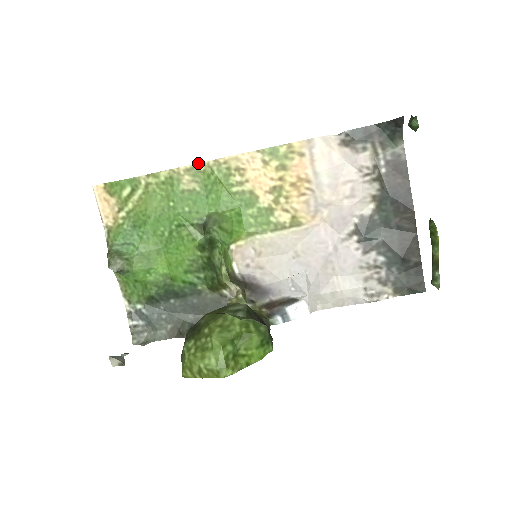
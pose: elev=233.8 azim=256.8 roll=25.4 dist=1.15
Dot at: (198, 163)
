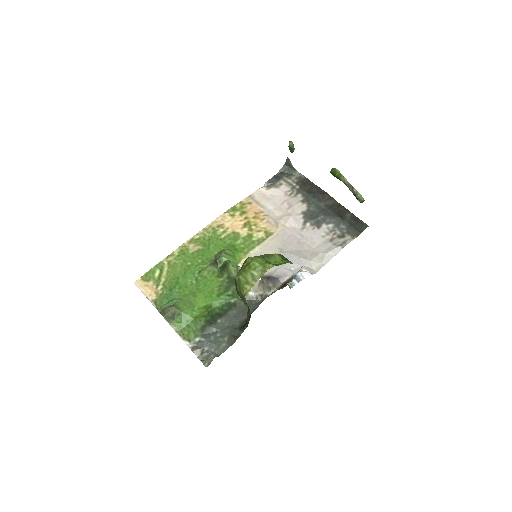
Dot at: (194, 235)
